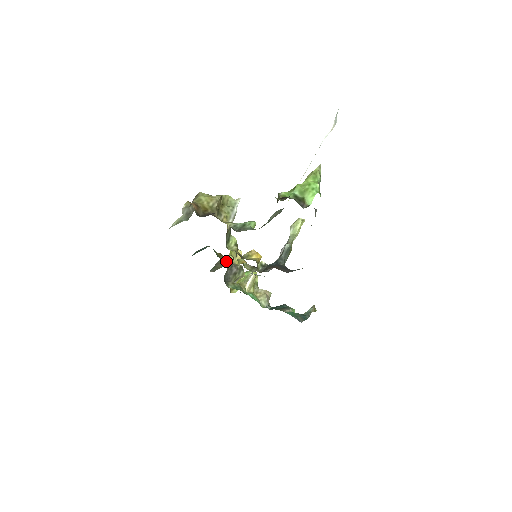
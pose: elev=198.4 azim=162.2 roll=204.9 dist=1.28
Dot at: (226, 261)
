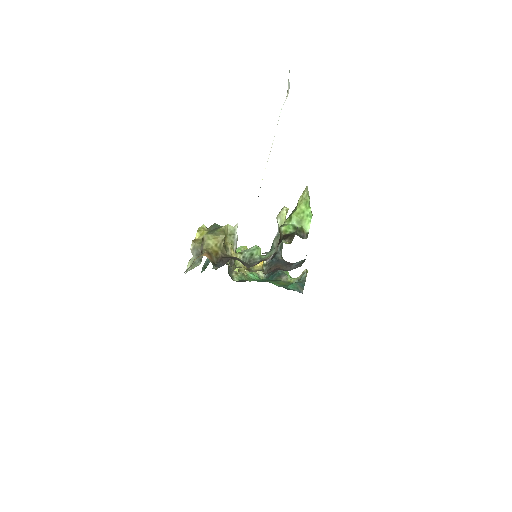
Dot at: occluded
